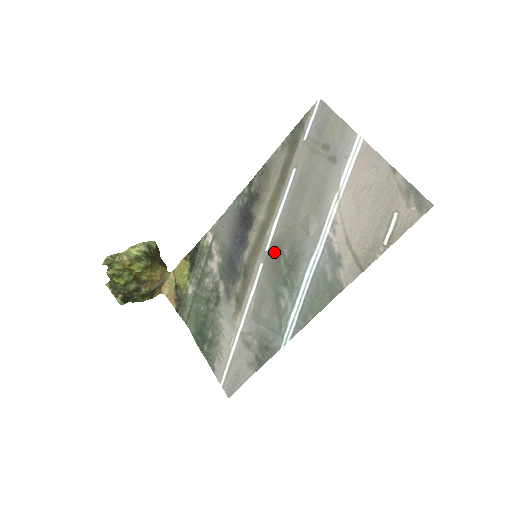
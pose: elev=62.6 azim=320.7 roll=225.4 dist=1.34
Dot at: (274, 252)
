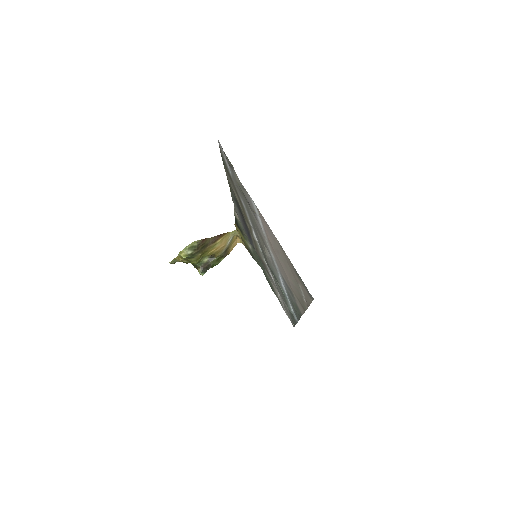
Dot at: occluded
